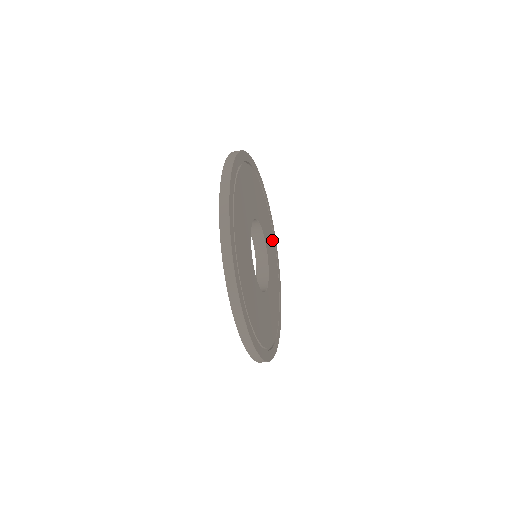
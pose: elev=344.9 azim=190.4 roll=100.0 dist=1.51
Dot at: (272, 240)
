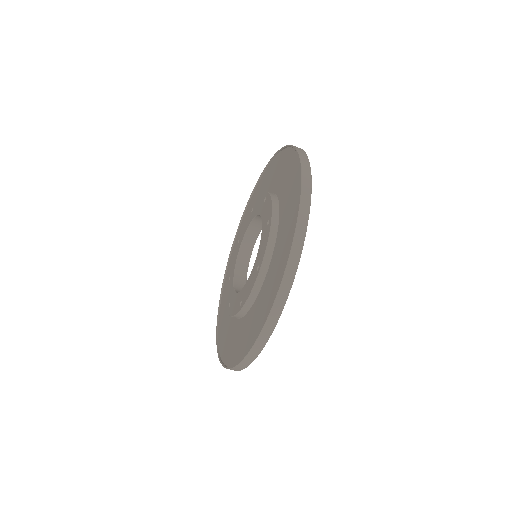
Dot at: occluded
